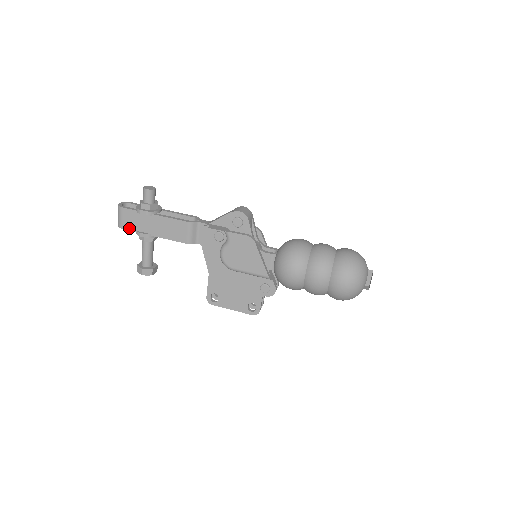
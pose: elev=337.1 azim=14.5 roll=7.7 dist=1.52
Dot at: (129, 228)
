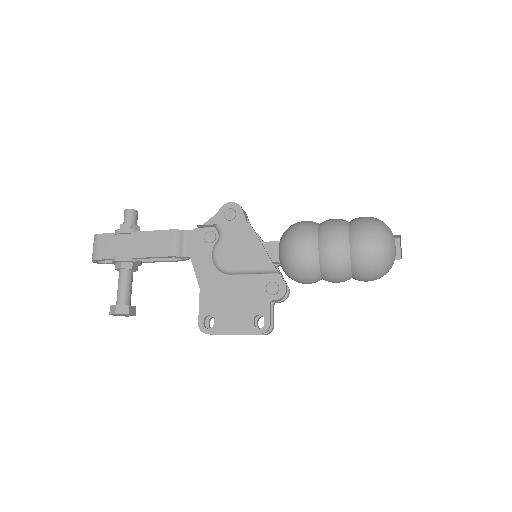
Dot at: (104, 256)
